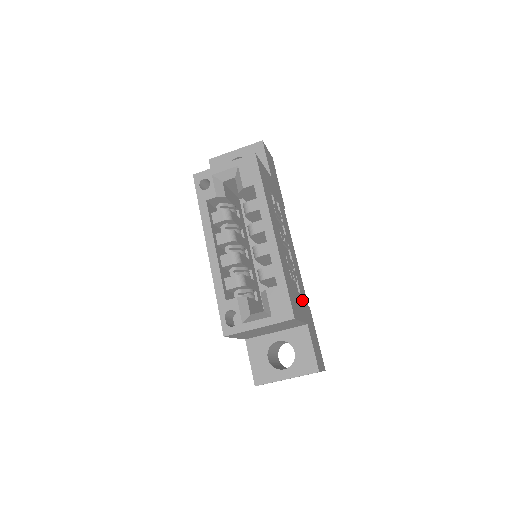
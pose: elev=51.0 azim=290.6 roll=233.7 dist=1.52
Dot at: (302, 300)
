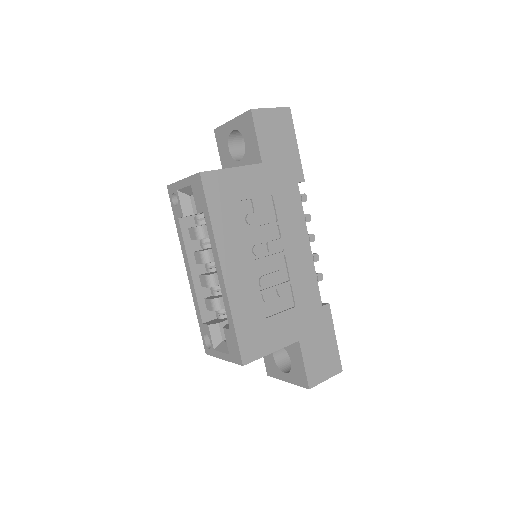
Dot at: (297, 313)
